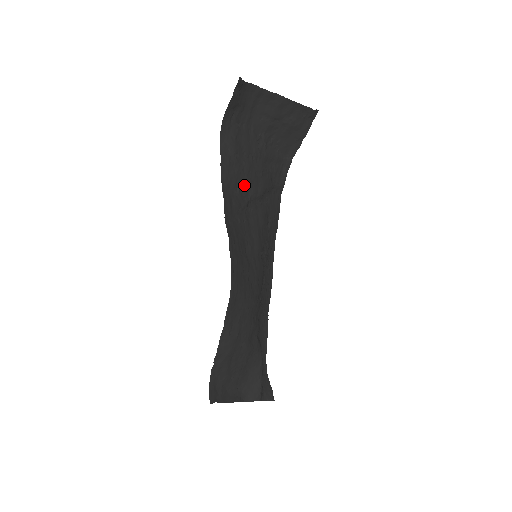
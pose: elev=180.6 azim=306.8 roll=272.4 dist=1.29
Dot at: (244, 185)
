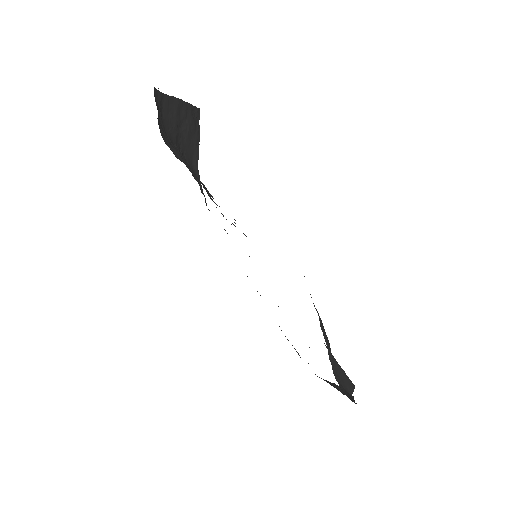
Dot at: (206, 191)
